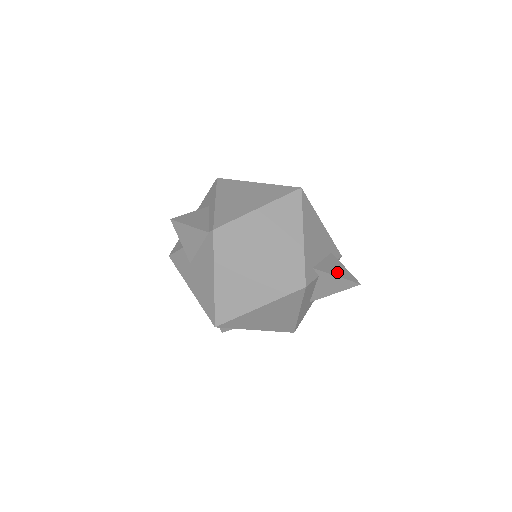
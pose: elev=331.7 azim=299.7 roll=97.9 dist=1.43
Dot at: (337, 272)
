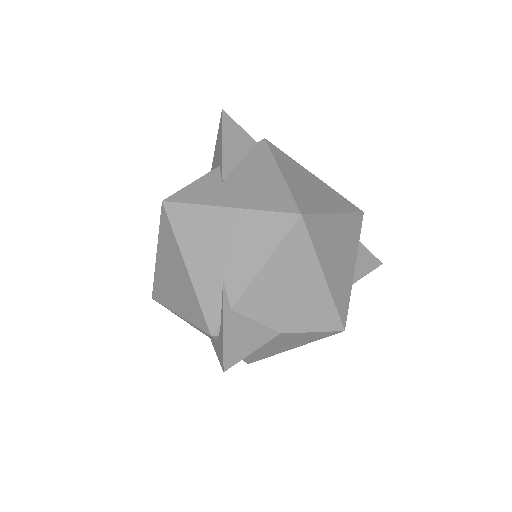
Dot at: occluded
